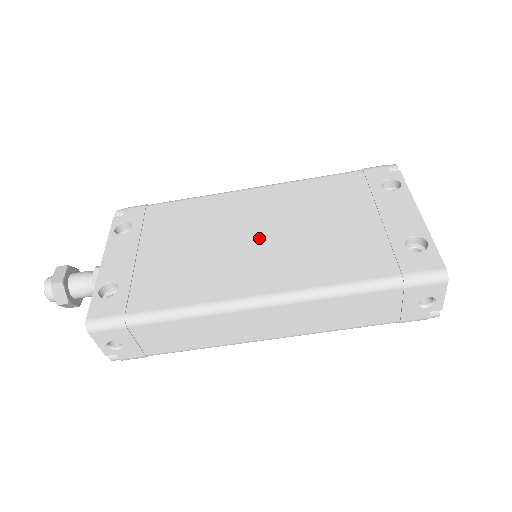
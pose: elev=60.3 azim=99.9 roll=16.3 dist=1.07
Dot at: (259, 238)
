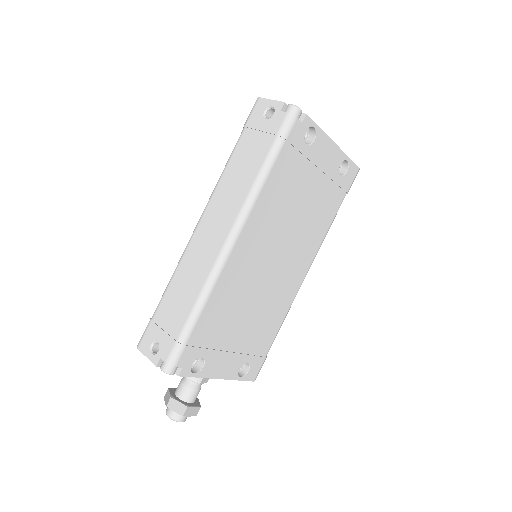
Dot at: occluded
